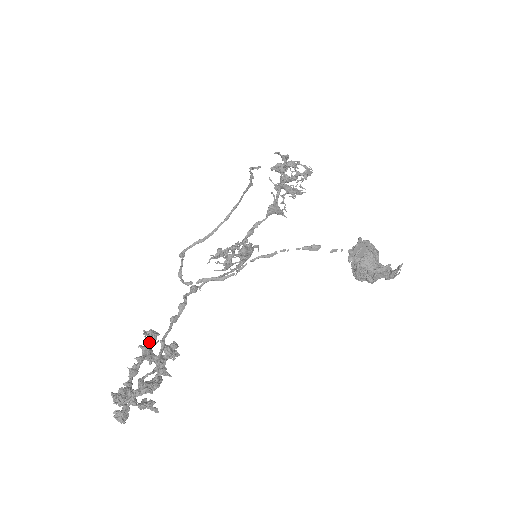
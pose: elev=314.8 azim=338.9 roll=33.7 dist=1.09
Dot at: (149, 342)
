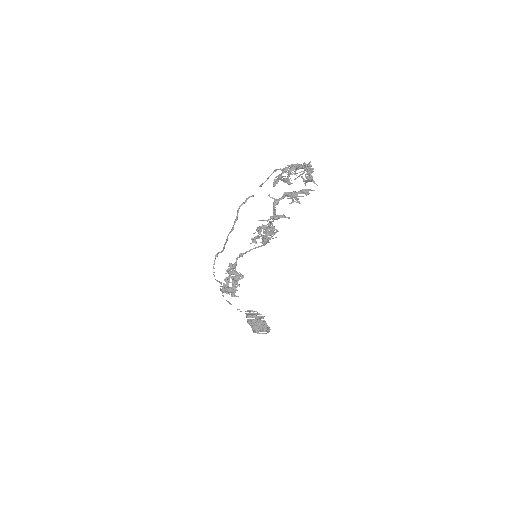
Dot at: (229, 272)
